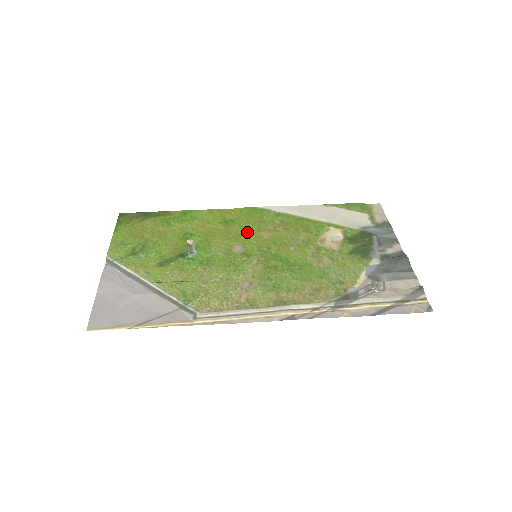
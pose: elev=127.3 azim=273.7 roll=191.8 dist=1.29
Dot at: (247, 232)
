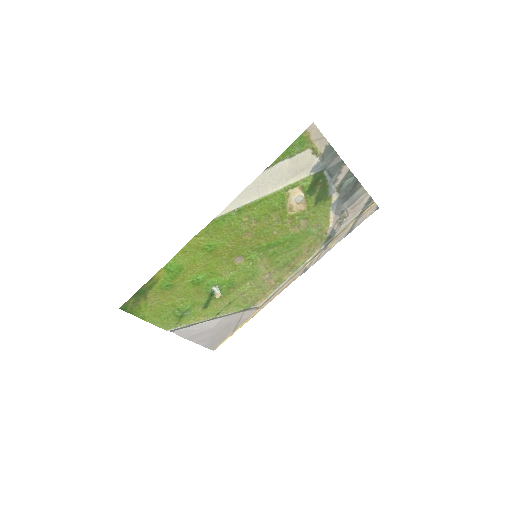
Dot at: (233, 246)
